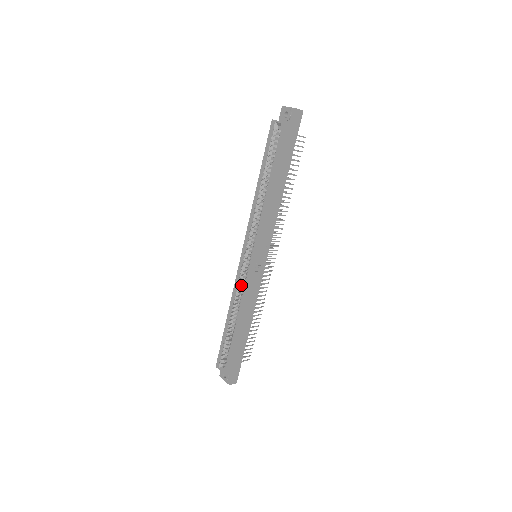
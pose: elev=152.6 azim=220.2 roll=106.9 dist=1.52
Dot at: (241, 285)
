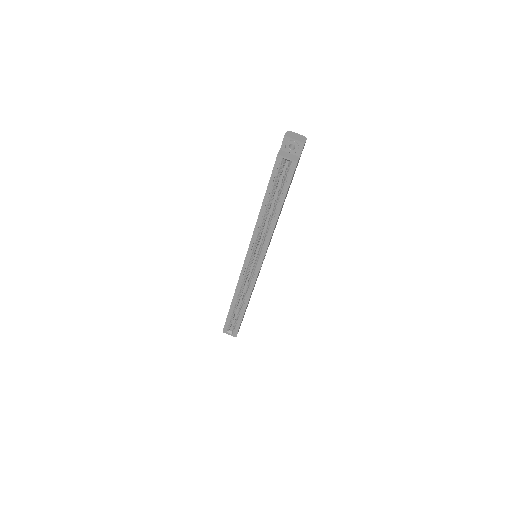
Dot at: (245, 280)
